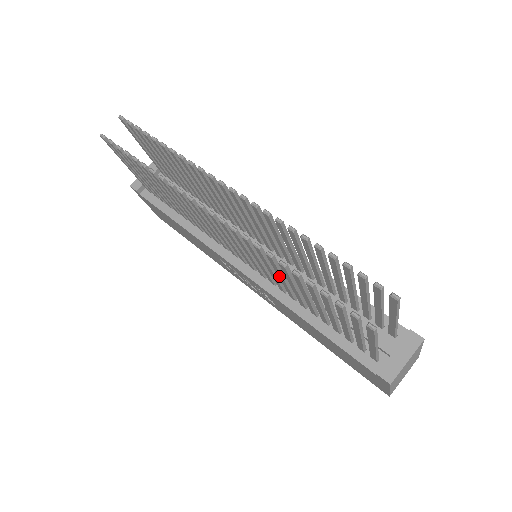
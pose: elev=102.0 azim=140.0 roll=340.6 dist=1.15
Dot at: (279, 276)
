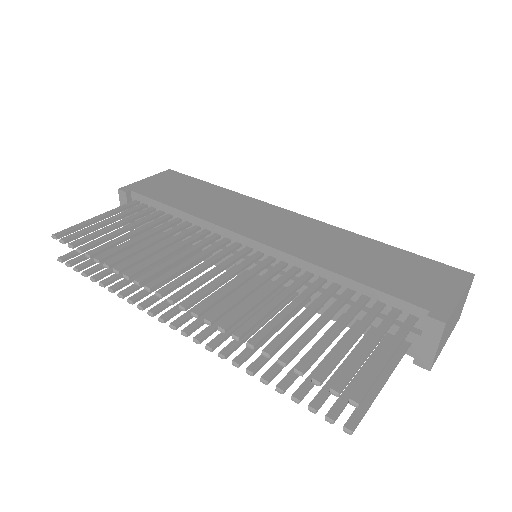
Dot at: occluded
